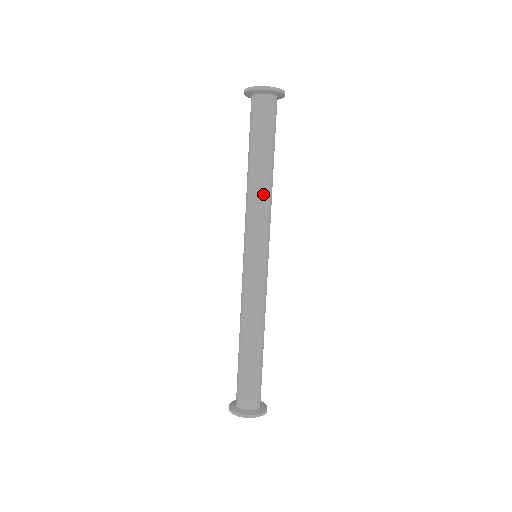
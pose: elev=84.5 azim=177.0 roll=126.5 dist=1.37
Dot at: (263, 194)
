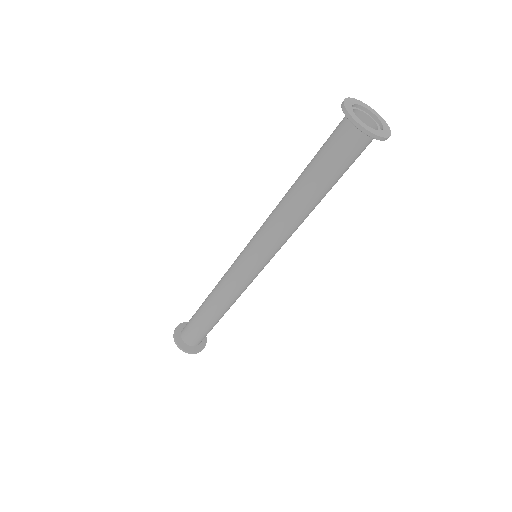
Dot at: (290, 222)
